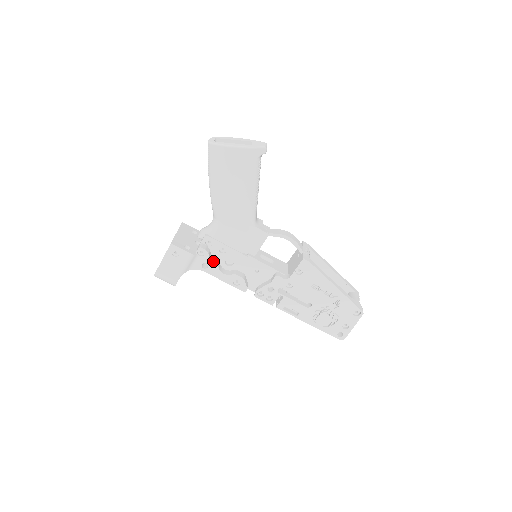
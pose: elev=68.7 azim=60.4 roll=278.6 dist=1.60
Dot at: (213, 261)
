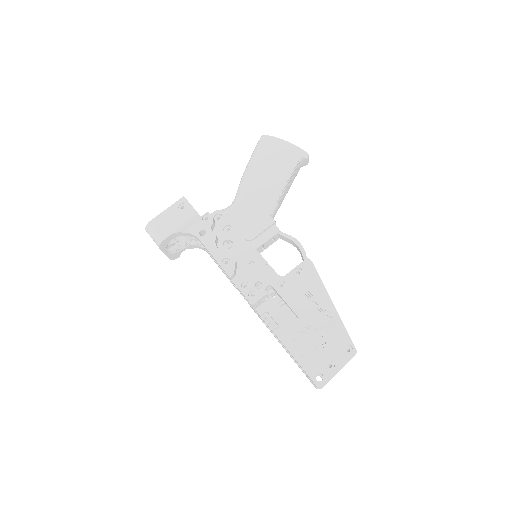
Dot at: (213, 232)
